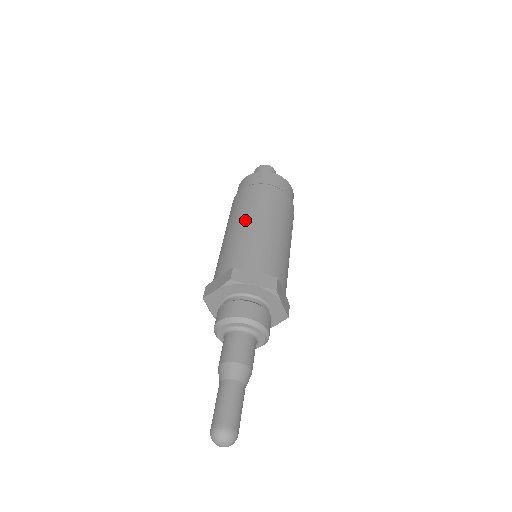
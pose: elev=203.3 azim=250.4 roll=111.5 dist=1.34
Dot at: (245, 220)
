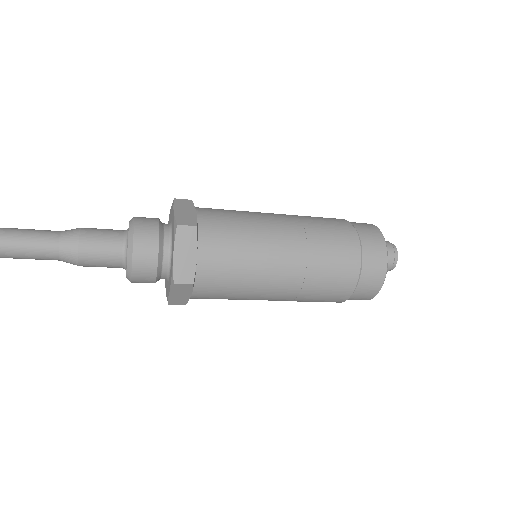
Dot at: occluded
